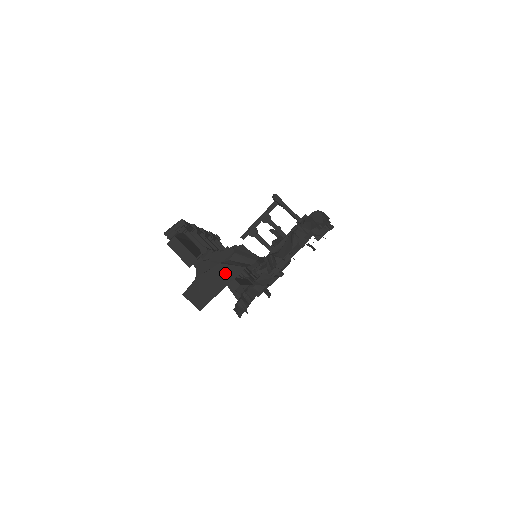
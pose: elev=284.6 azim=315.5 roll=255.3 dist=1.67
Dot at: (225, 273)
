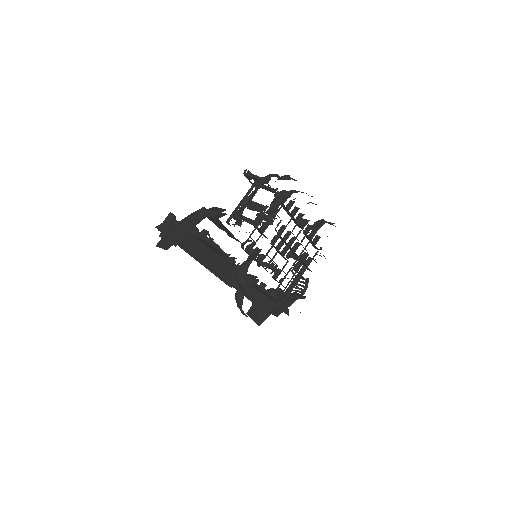
Dot at: (193, 221)
